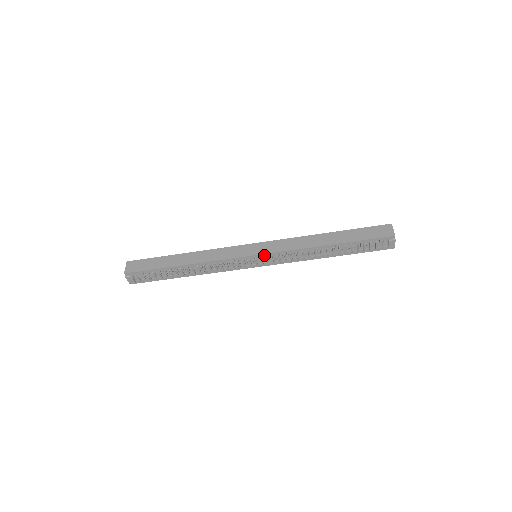
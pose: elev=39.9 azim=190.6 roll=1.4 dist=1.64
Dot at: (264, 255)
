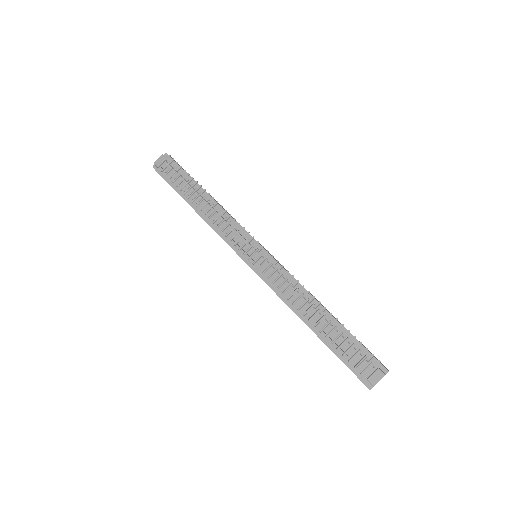
Dot at: (267, 255)
